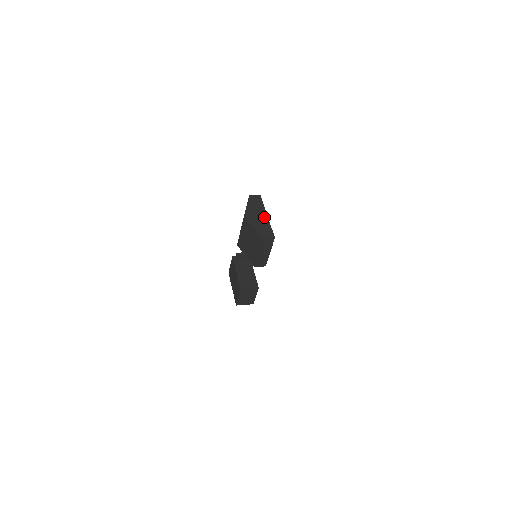
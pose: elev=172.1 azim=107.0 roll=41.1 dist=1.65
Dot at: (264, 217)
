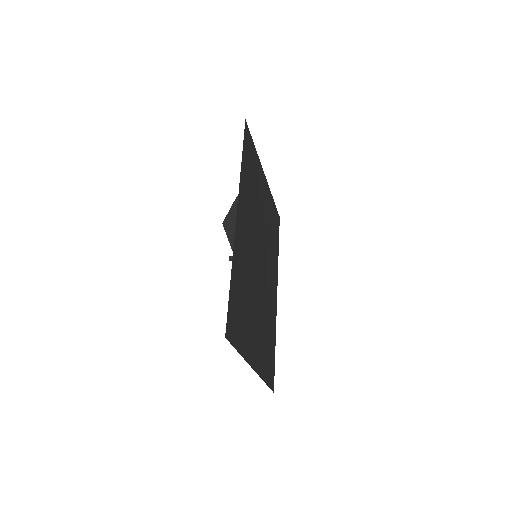
Dot at: occluded
